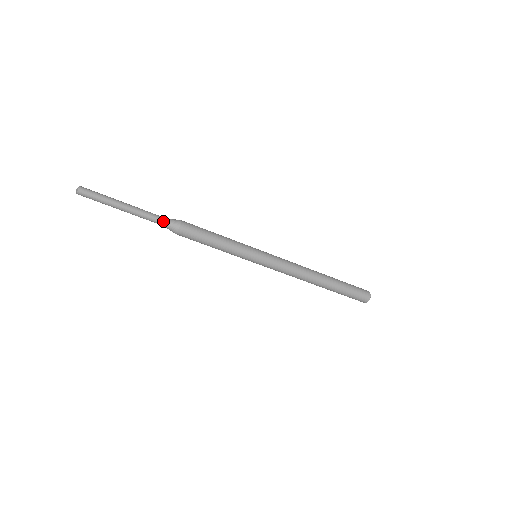
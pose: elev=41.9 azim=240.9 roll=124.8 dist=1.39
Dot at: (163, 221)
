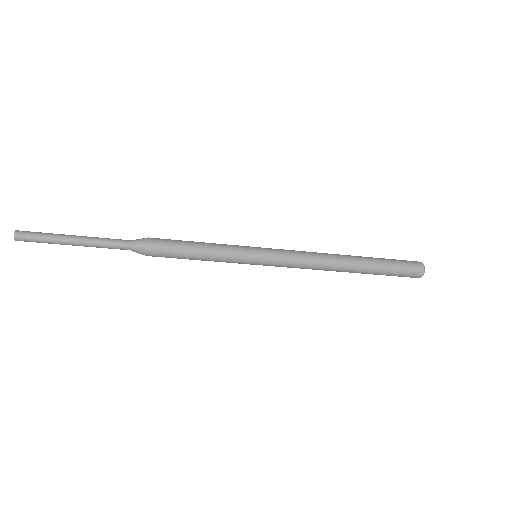
Dot at: (126, 242)
